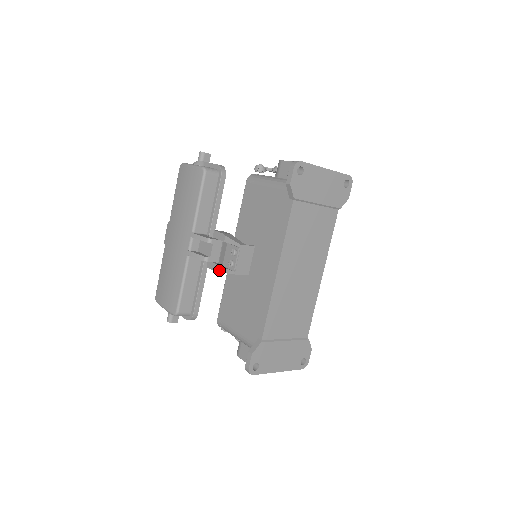
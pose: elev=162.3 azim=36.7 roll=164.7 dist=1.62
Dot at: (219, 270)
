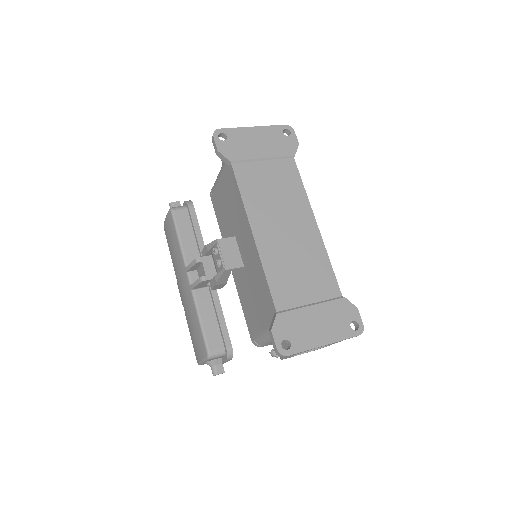
Dot at: (216, 280)
